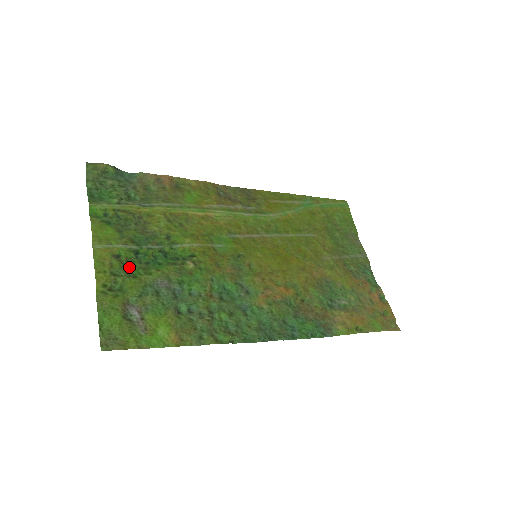
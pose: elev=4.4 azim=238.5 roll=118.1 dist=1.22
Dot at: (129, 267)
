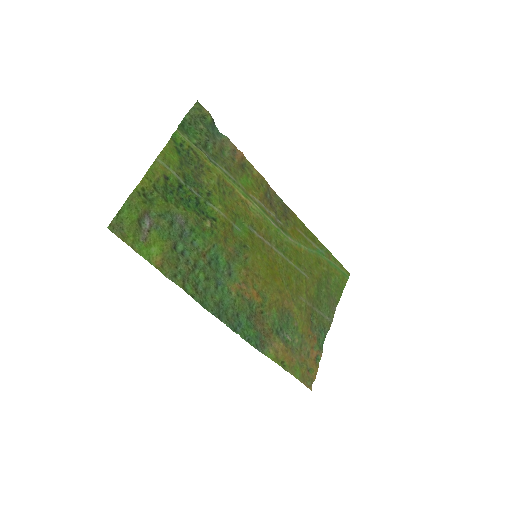
Dot at: (168, 191)
